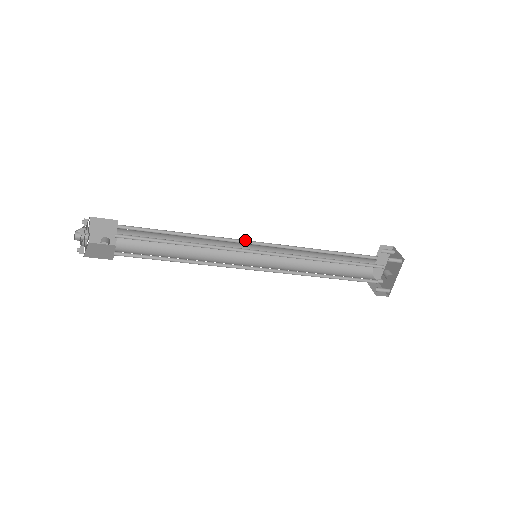
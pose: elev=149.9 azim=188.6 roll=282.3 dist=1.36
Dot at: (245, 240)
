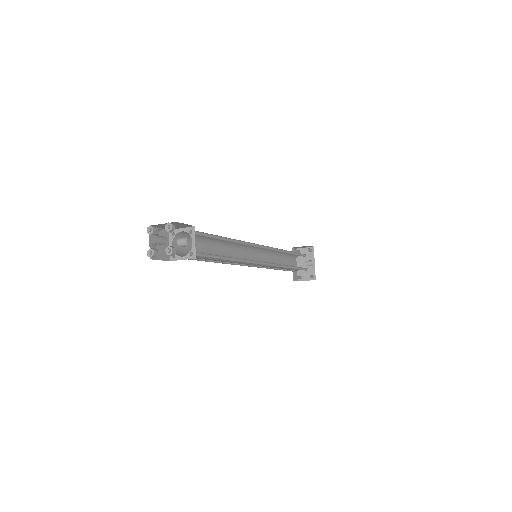
Dot at: occluded
